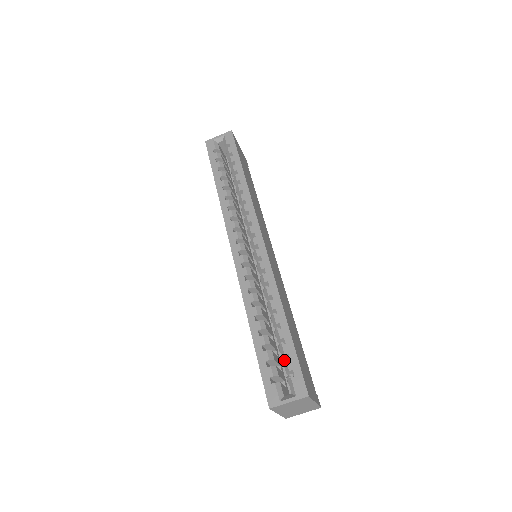
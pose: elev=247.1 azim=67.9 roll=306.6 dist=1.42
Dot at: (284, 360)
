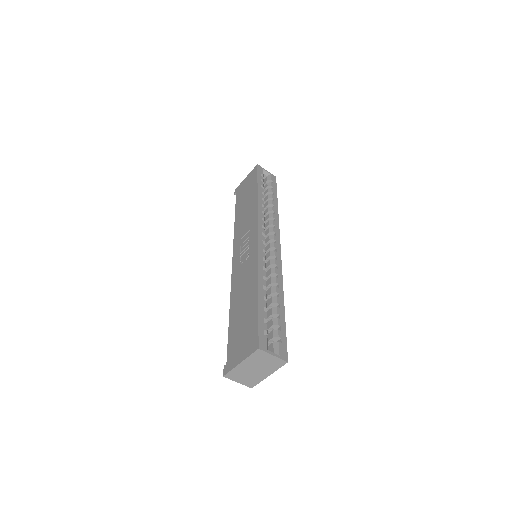
Dot at: (271, 329)
